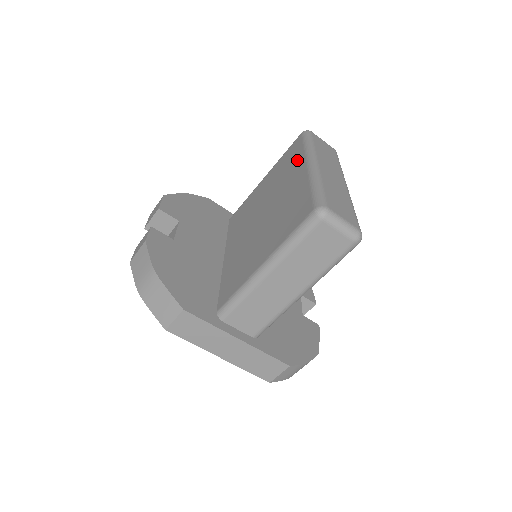
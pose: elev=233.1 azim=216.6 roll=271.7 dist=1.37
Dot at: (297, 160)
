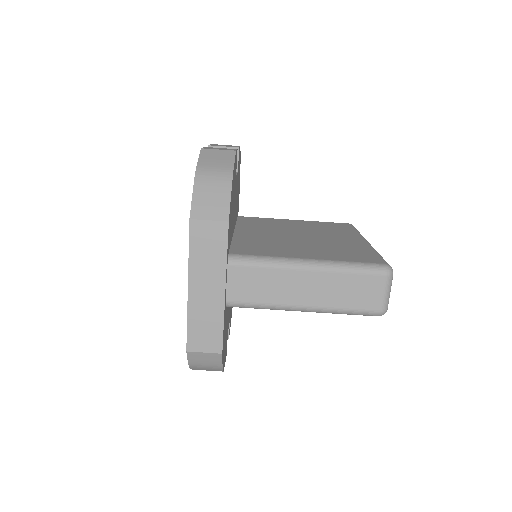
Dot at: (349, 232)
